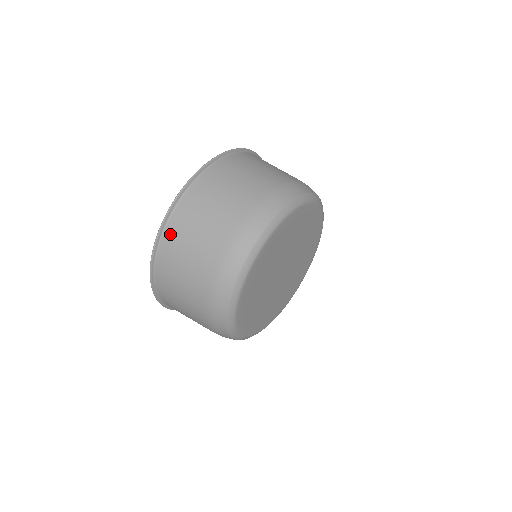
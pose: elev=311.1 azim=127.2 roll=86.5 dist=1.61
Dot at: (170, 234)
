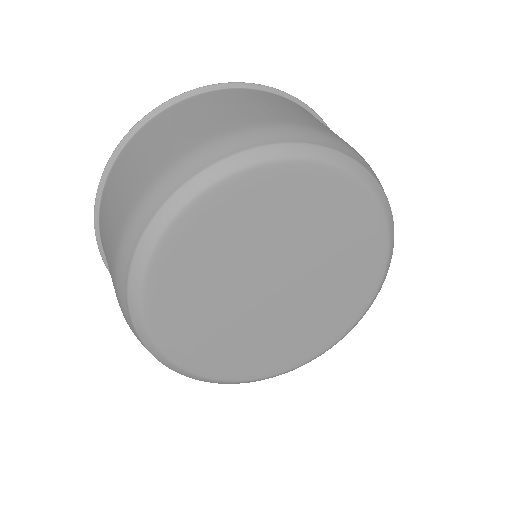
Dot at: (127, 150)
